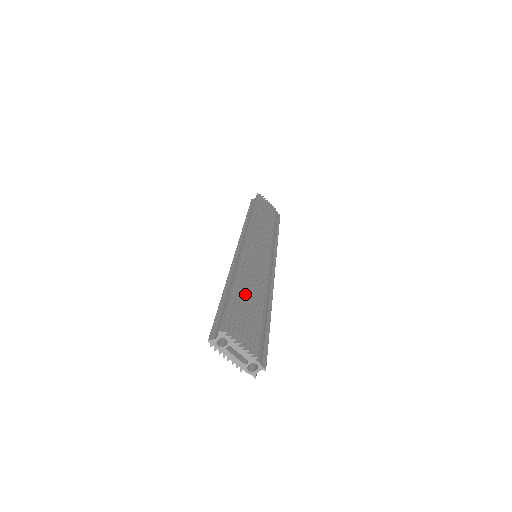
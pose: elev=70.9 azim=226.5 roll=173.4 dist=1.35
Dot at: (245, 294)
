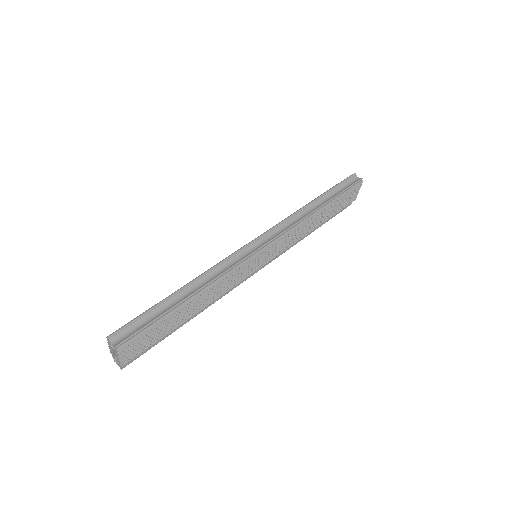
Dot at: (181, 314)
